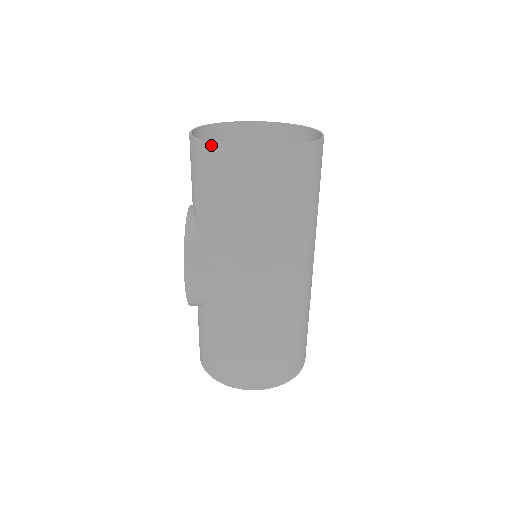
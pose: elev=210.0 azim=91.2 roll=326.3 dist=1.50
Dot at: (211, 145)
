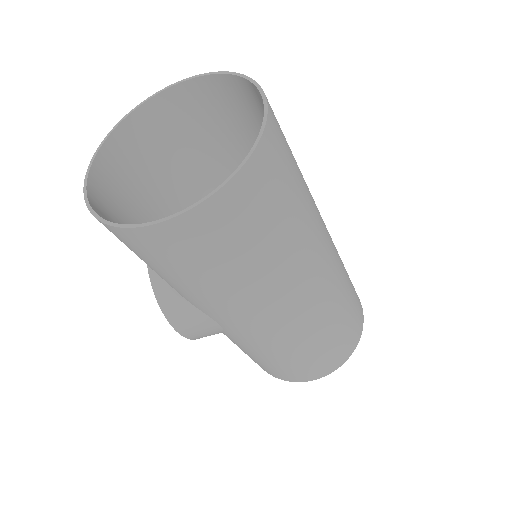
Dot at: (107, 226)
